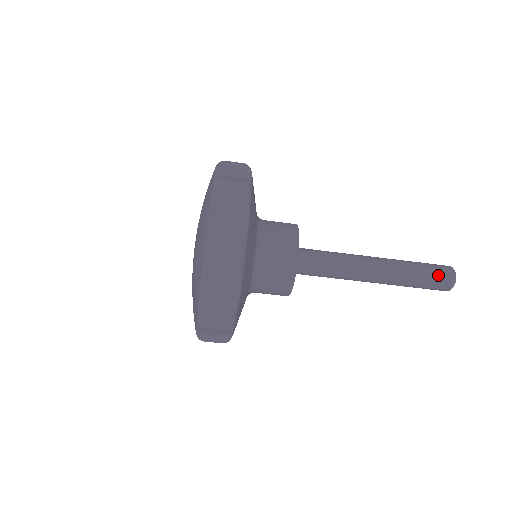
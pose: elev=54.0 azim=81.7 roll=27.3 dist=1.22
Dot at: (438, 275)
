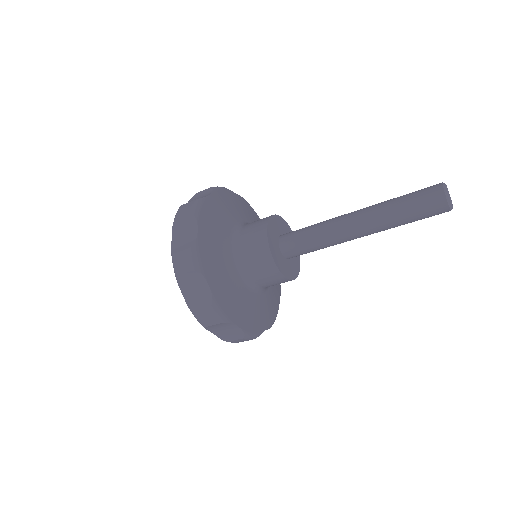
Dot at: (423, 198)
